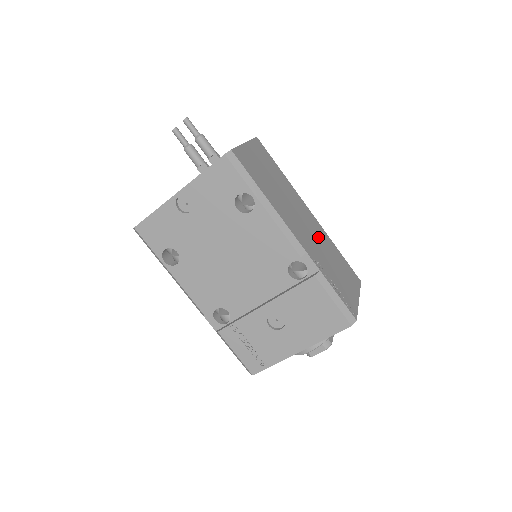
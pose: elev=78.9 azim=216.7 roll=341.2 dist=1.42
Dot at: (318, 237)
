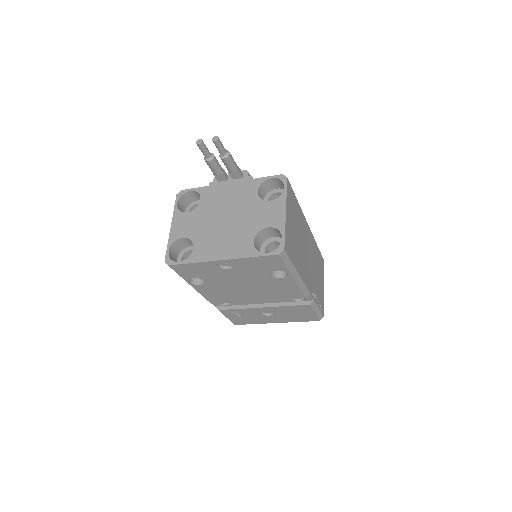
Dot at: (312, 255)
